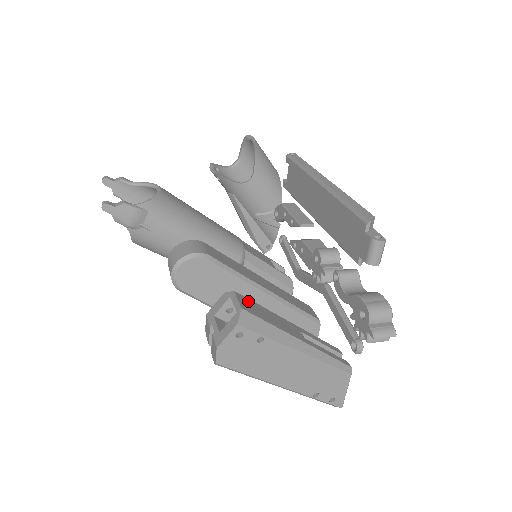
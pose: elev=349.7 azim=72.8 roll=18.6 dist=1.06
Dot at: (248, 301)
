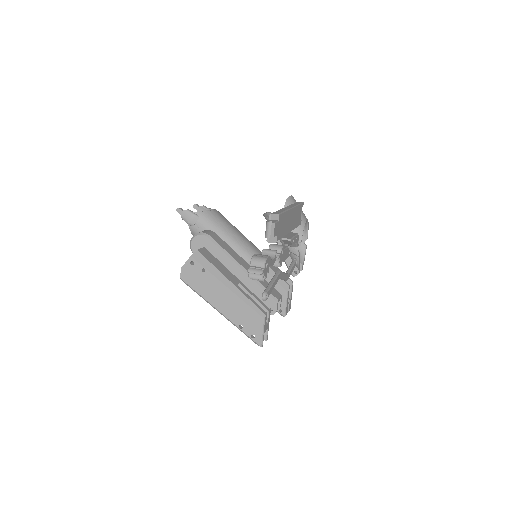
Dot at: (209, 254)
